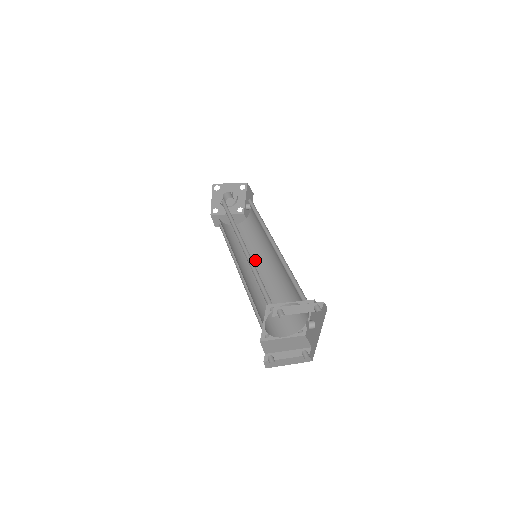
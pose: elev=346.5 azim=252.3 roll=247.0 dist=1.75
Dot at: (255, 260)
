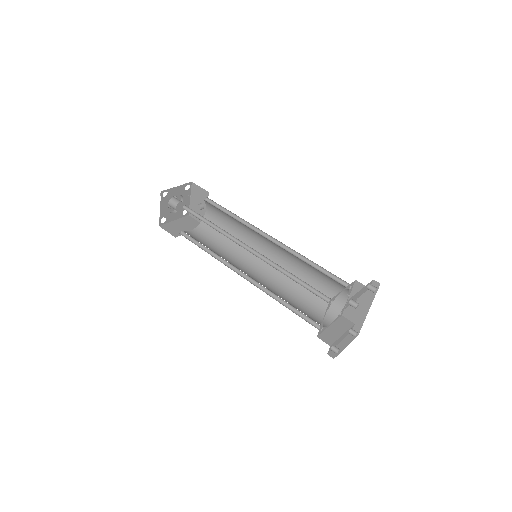
Dot at: (244, 260)
